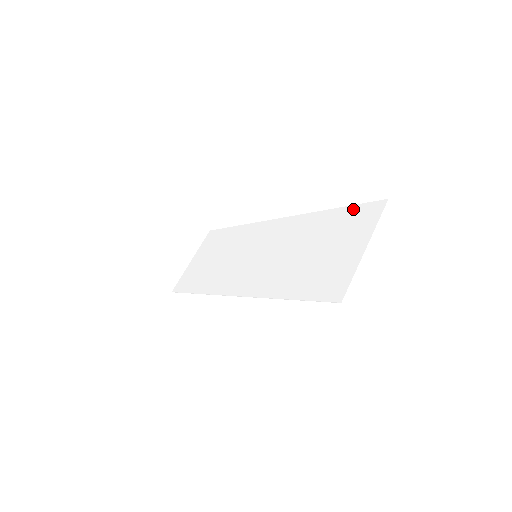
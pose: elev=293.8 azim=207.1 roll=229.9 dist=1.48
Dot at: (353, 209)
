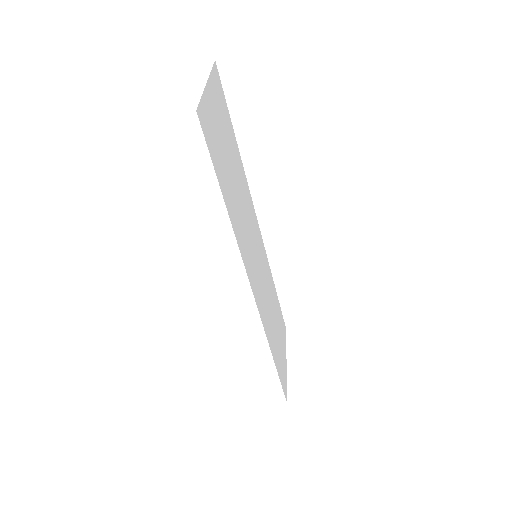
Dot at: (225, 109)
